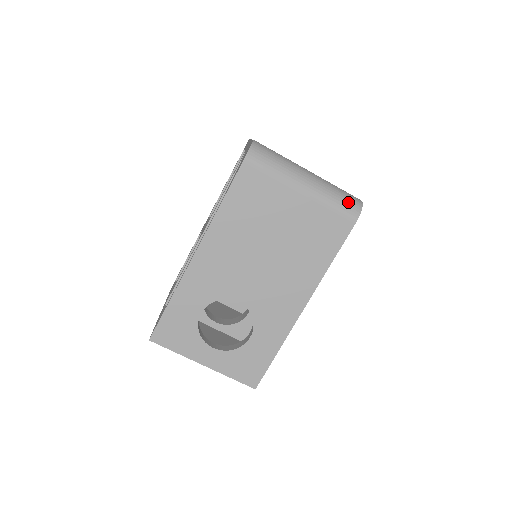
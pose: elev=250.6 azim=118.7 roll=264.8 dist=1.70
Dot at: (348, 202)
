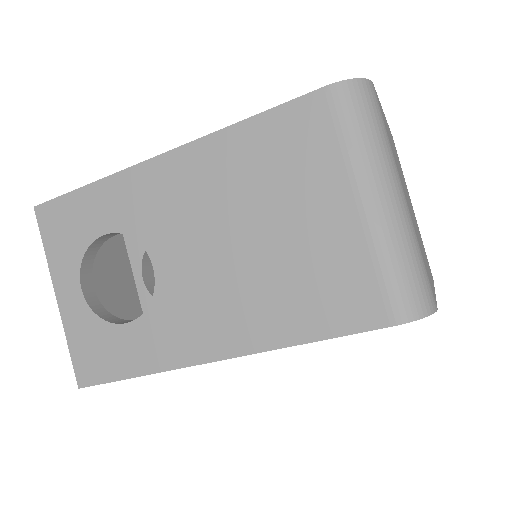
Dot at: (413, 287)
